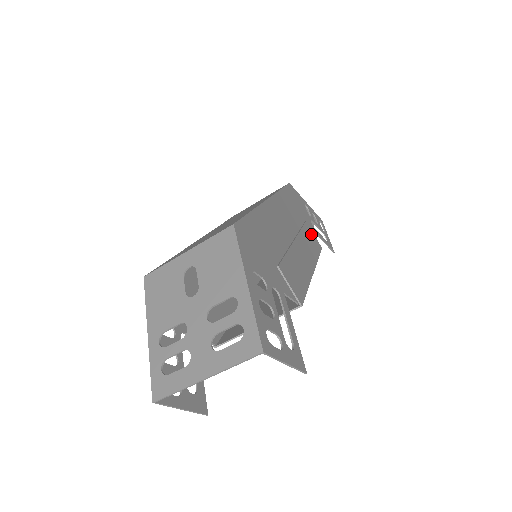
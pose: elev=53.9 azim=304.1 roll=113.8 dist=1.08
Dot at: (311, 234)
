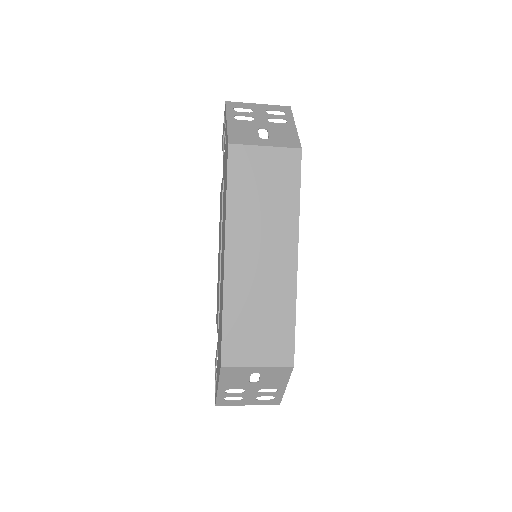
Dot at: occluded
